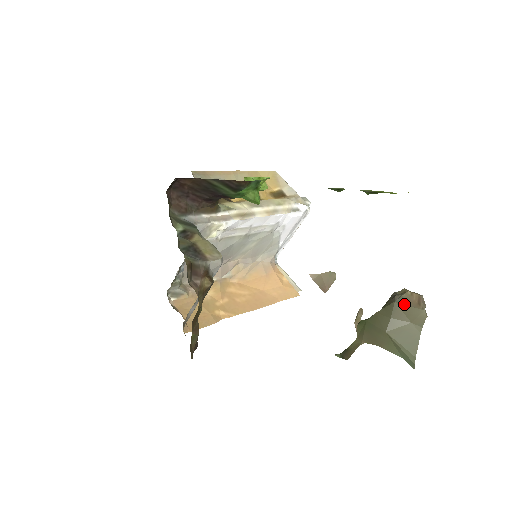
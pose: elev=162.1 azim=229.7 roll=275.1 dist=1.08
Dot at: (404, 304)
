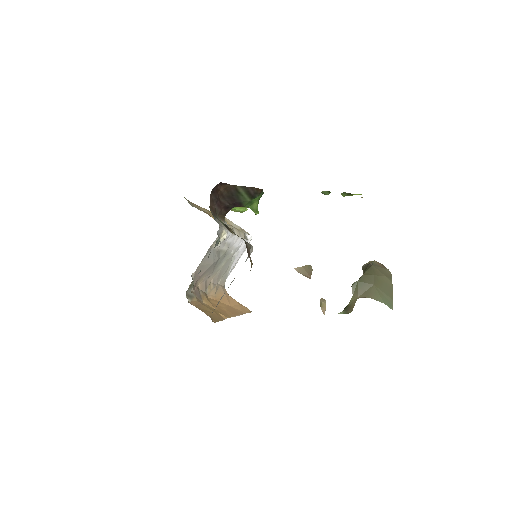
Dot at: (377, 266)
